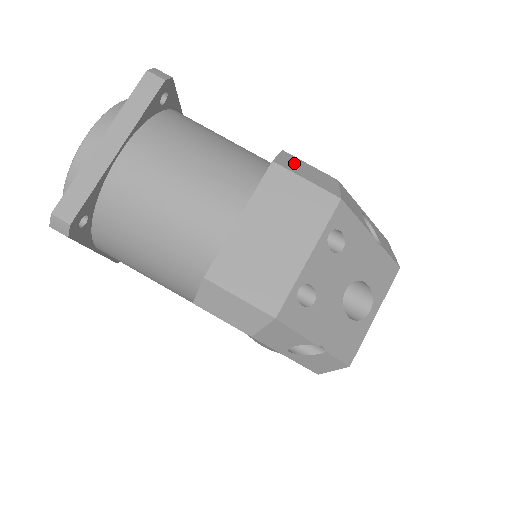
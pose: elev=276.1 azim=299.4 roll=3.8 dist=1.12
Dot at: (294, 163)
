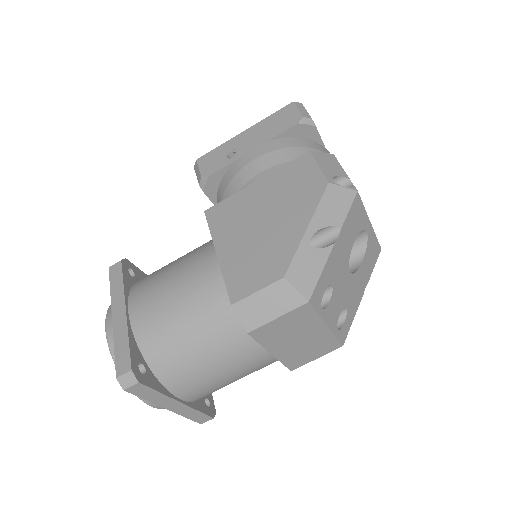
Dot at: (253, 310)
